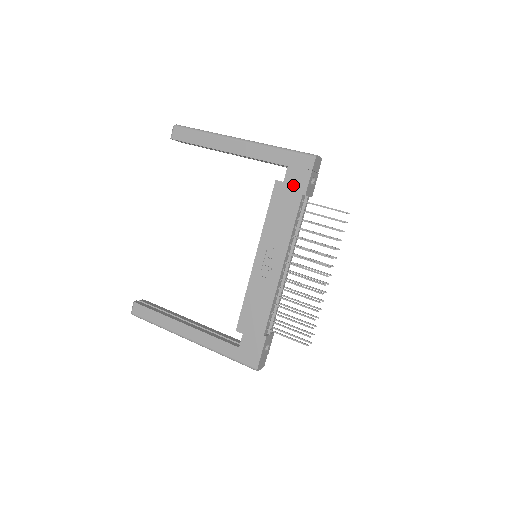
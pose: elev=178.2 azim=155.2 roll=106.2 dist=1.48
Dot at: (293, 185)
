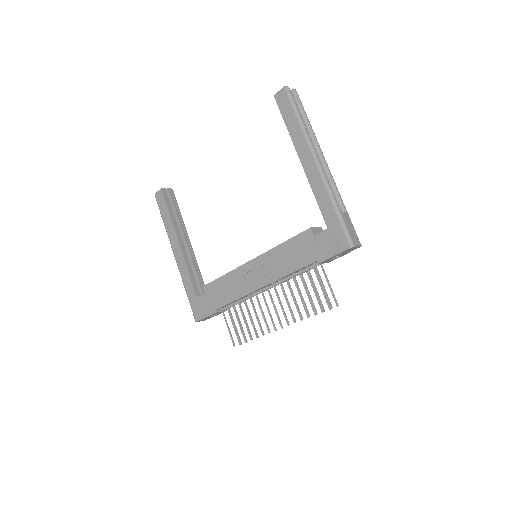
Dot at: (317, 246)
